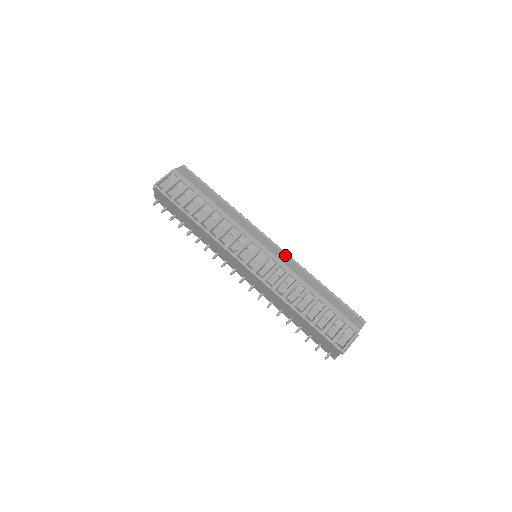
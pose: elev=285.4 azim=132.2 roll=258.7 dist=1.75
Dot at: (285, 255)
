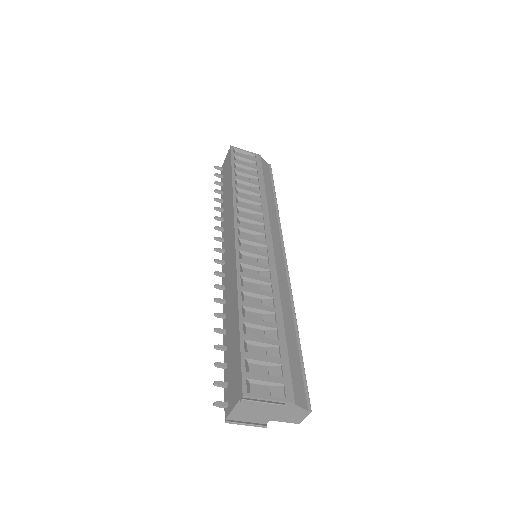
Dot at: (286, 275)
